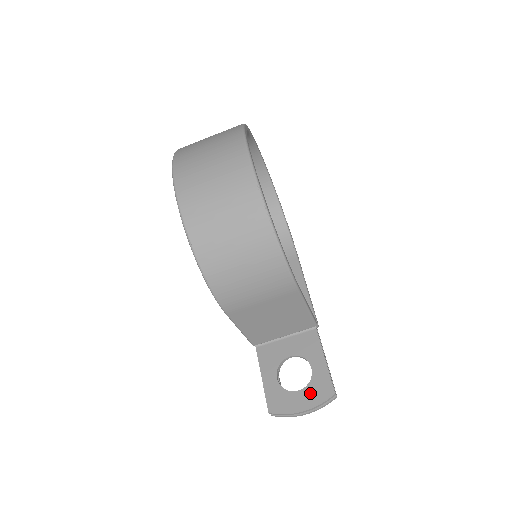
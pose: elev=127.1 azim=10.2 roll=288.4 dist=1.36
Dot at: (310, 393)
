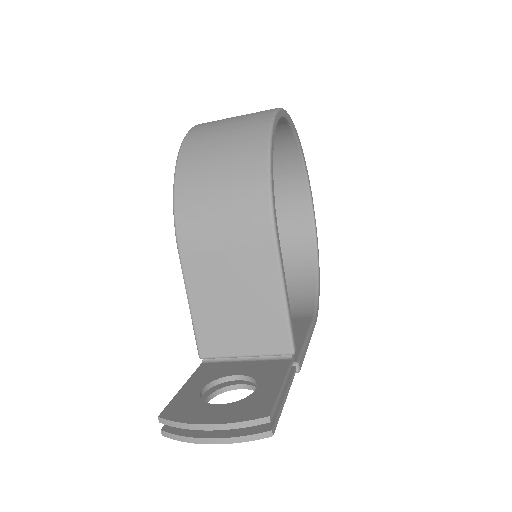
Dot at: (233, 409)
